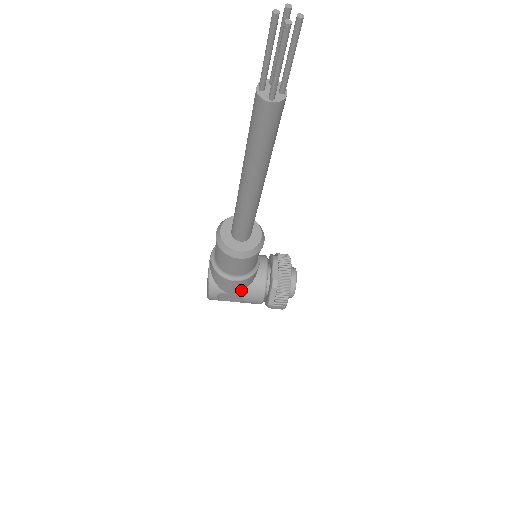
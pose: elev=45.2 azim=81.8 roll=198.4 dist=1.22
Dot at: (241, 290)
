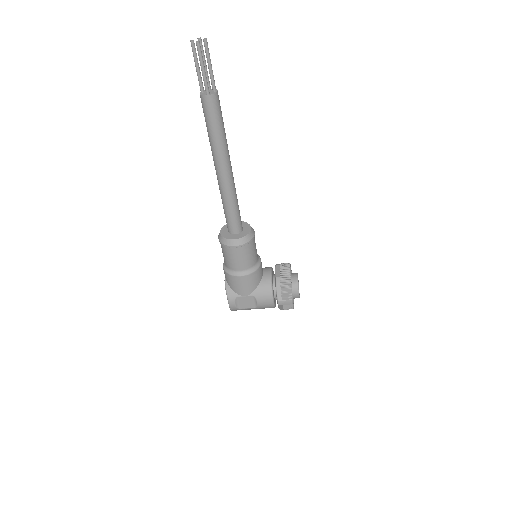
Dot at: (252, 290)
